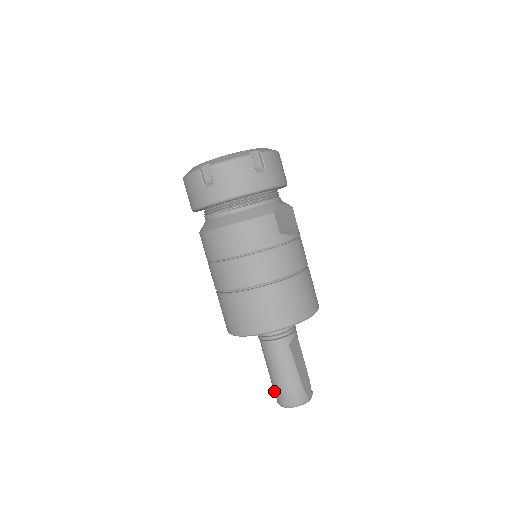
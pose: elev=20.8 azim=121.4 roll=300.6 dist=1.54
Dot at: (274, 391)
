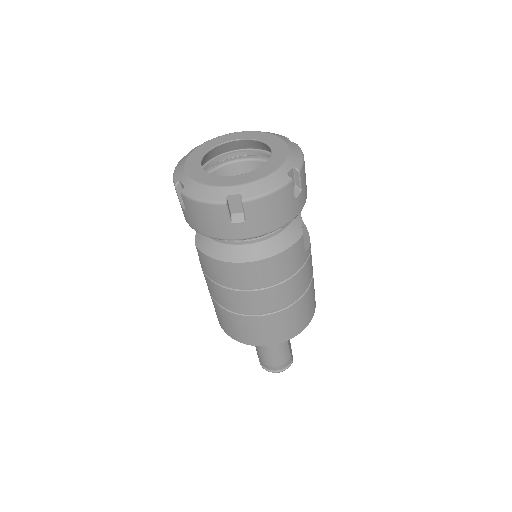
Dot at: (262, 362)
